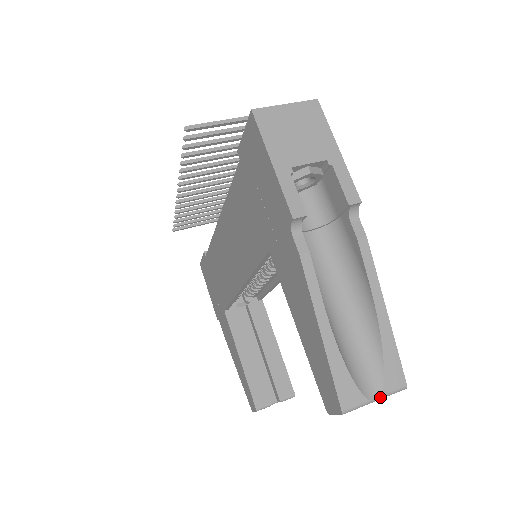
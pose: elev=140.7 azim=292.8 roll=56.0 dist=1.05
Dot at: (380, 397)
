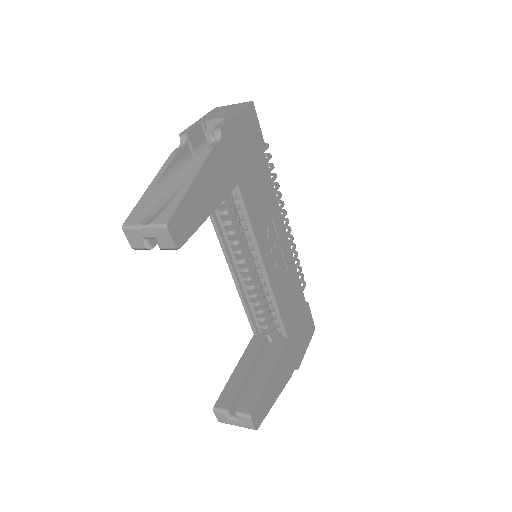
Dot at: (148, 225)
